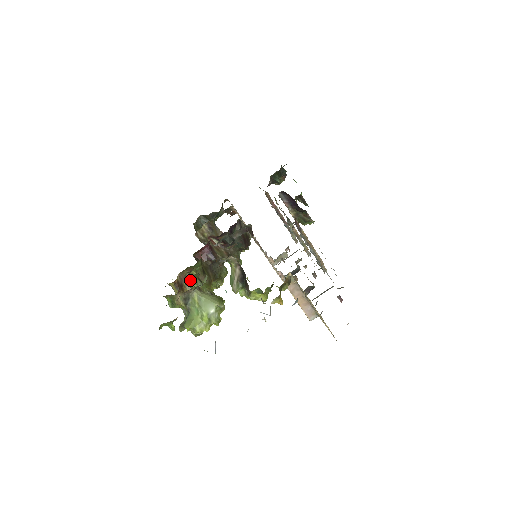
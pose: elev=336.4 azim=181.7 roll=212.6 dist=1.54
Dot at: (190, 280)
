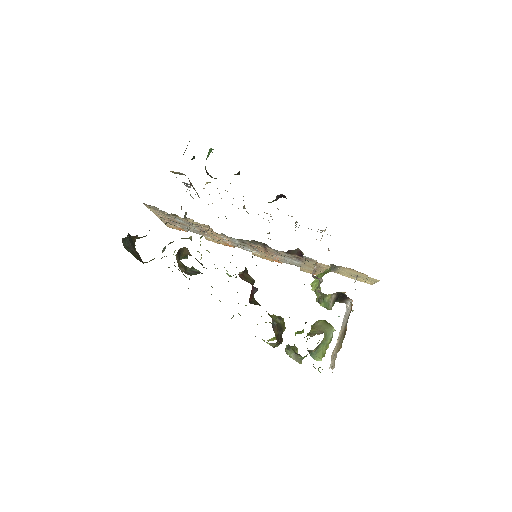
Dot at: occluded
